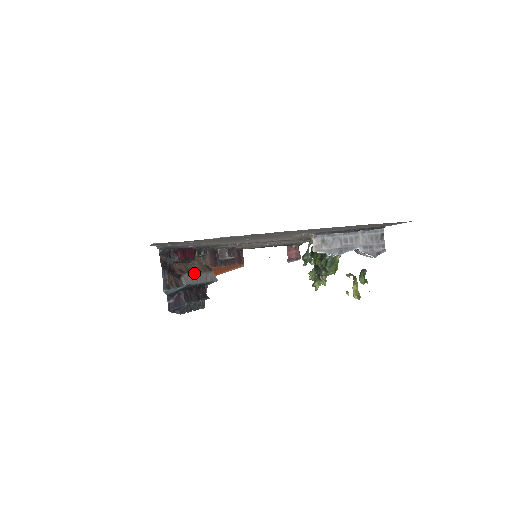
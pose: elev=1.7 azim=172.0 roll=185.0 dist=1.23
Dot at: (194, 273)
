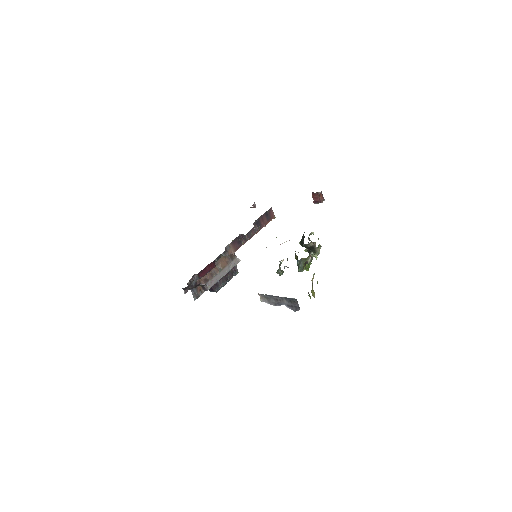
Dot at: (217, 274)
